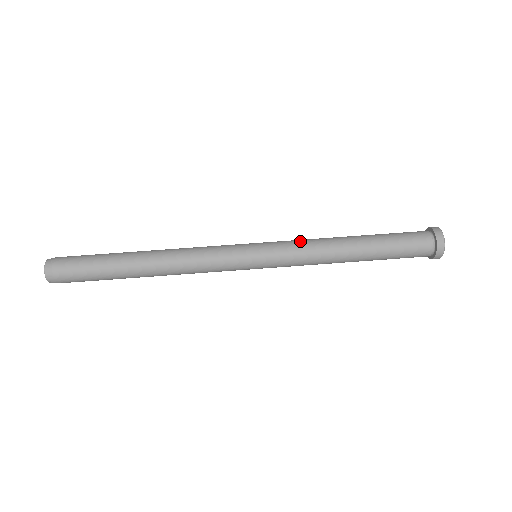
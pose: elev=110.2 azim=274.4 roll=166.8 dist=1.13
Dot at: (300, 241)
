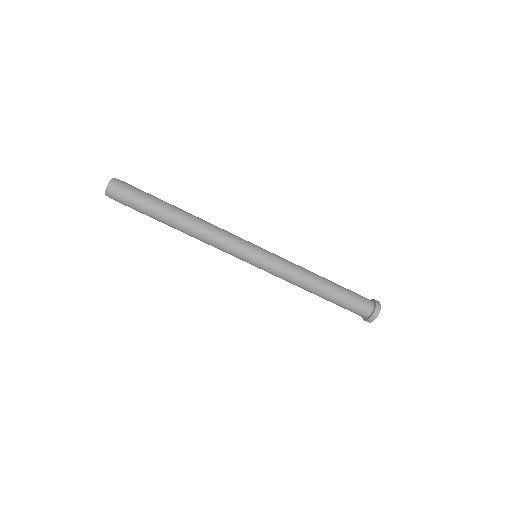
Dot at: (290, 264)
